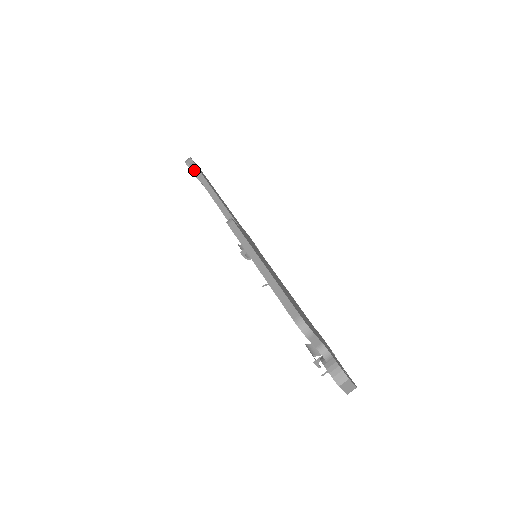
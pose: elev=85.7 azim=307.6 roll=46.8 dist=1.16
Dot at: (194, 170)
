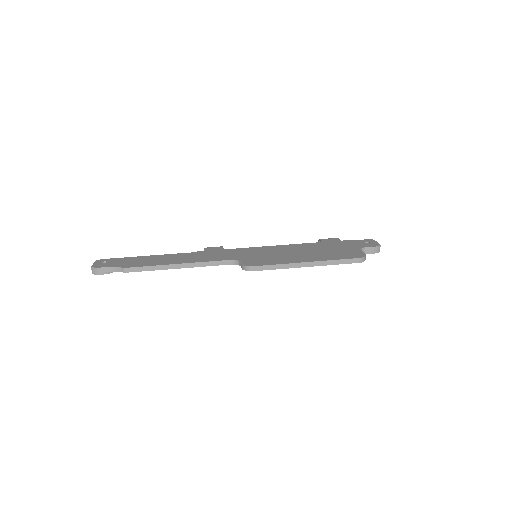
Dot at: occluded
